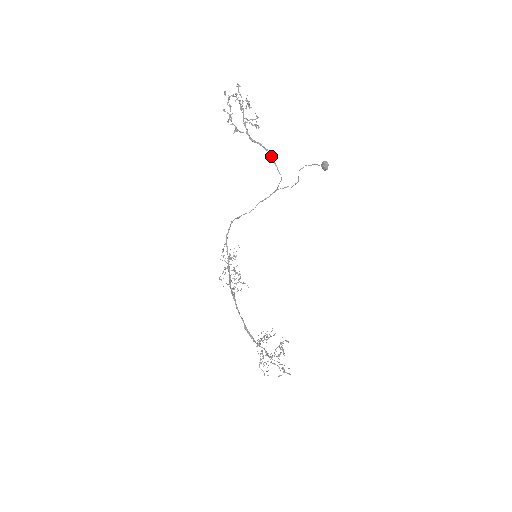
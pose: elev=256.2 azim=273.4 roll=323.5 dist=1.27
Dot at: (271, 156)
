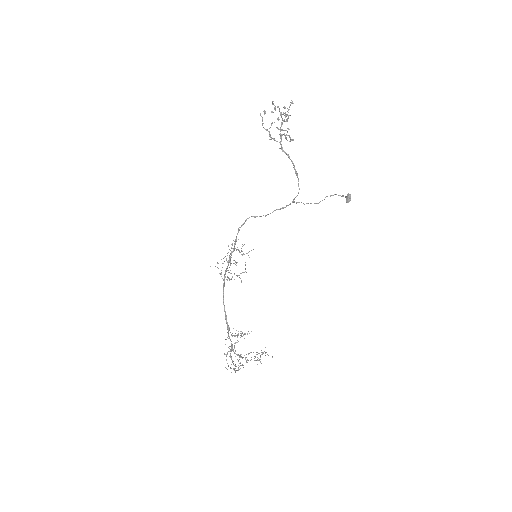
Dot at: occluded
